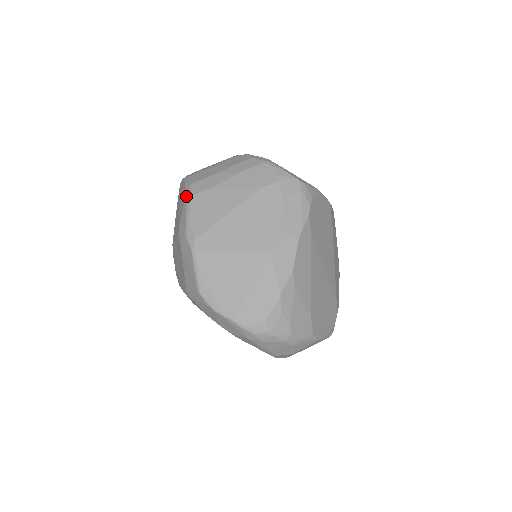
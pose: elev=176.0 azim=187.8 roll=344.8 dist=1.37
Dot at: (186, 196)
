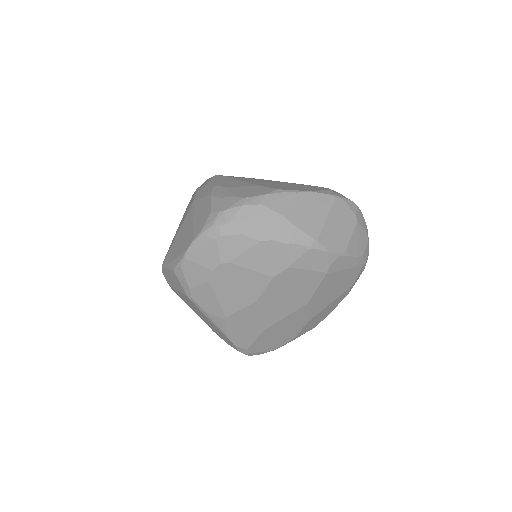
Dot at: occluded
